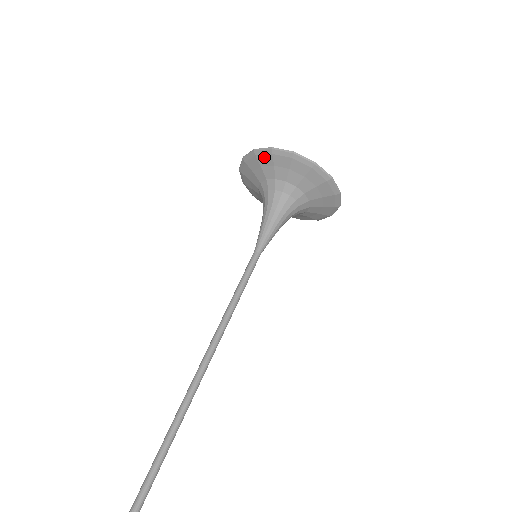
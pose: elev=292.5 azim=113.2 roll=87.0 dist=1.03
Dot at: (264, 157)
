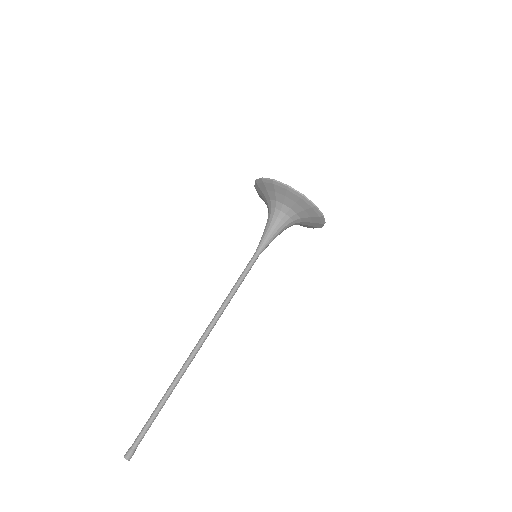
Dot at: (280, 188)
